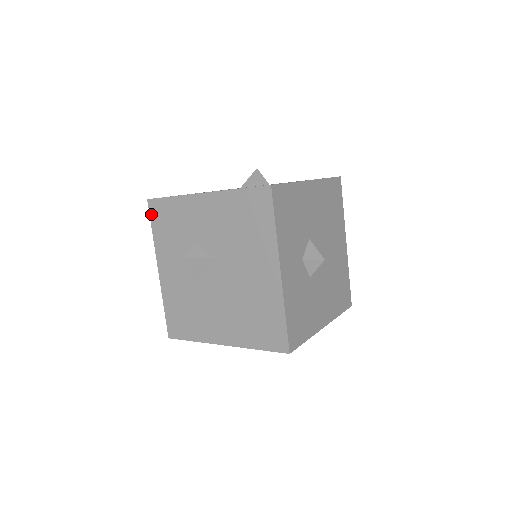
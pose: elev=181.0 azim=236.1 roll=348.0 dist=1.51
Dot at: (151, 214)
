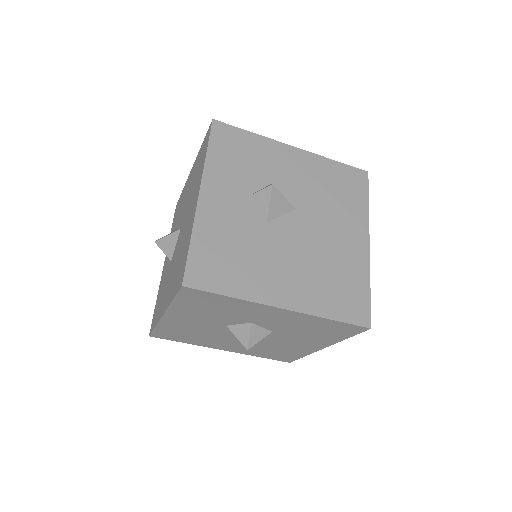
Dot at: (213, 134)
